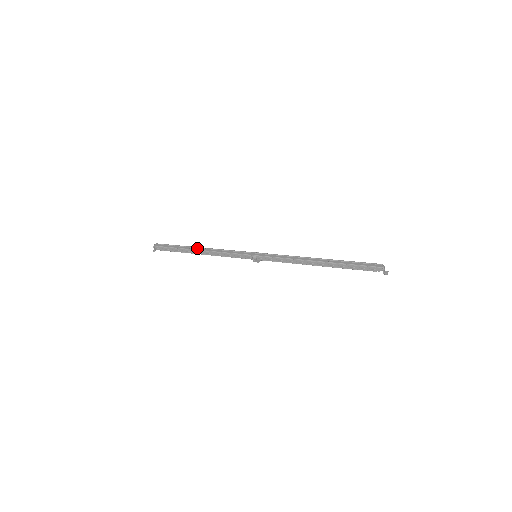
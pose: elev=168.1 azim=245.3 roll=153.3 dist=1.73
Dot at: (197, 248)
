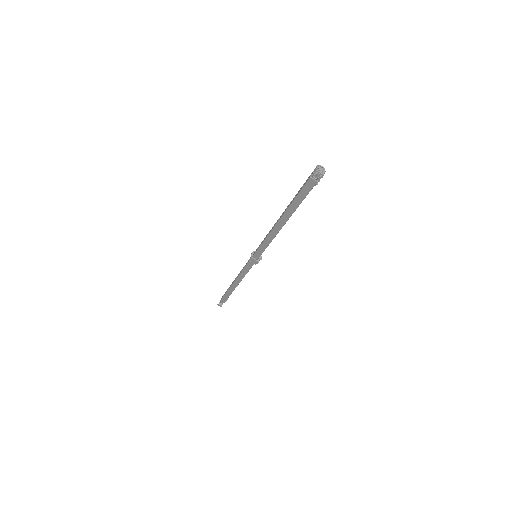
Dot at: occluded
